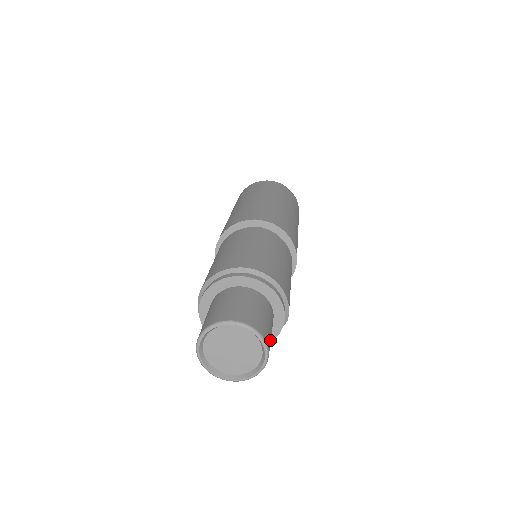
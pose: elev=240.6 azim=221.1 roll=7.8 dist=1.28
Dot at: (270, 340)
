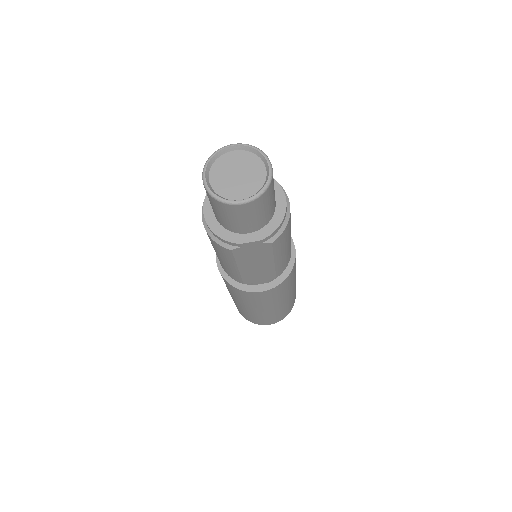
Dot at: (267, 201)
